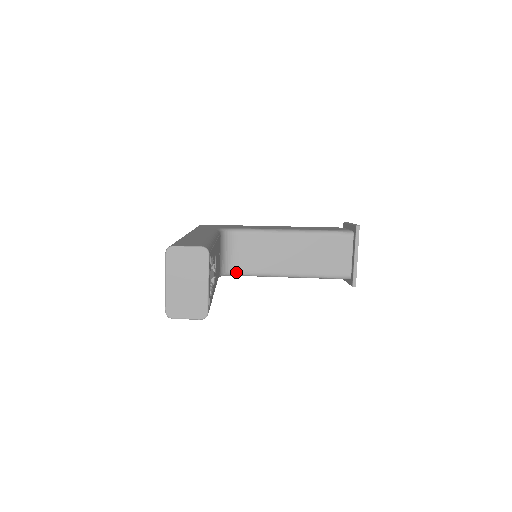
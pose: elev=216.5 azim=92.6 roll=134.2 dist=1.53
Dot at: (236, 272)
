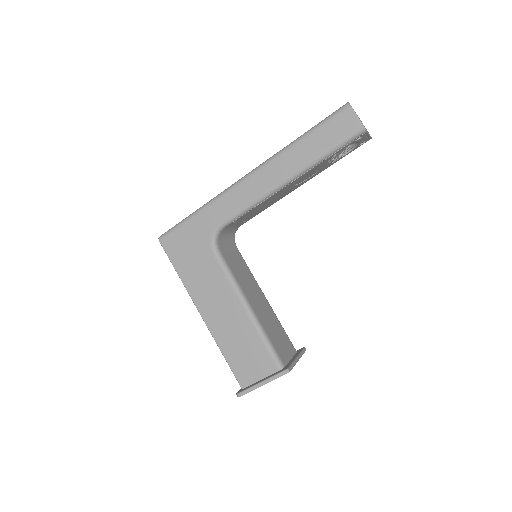
Dot at: (220, 252)
